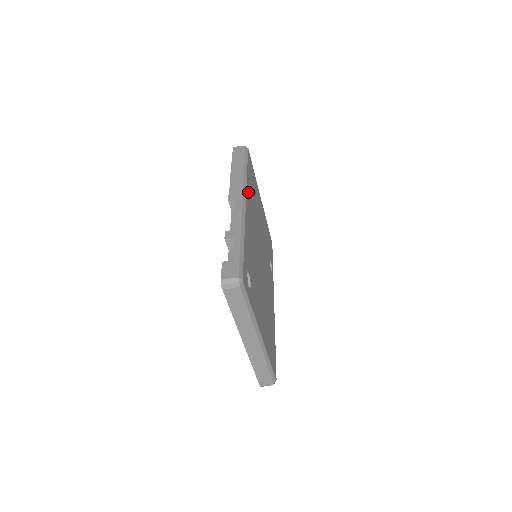
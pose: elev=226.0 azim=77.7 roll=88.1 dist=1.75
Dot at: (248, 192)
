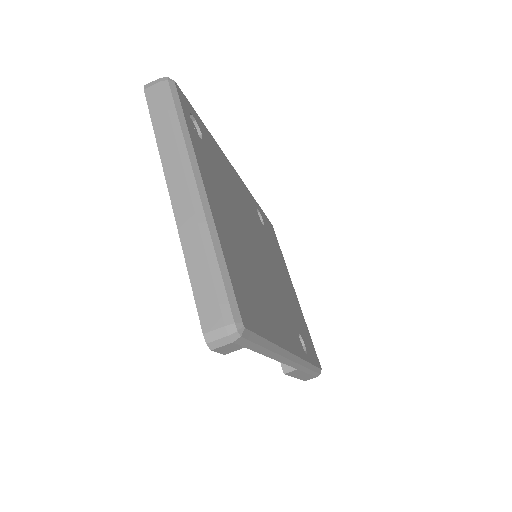
Dot at: (251, 198)
